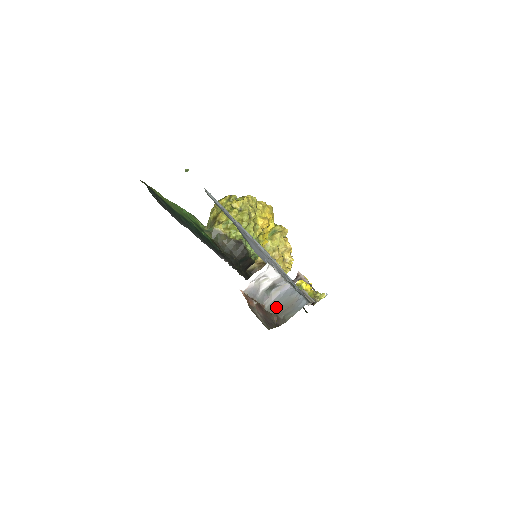
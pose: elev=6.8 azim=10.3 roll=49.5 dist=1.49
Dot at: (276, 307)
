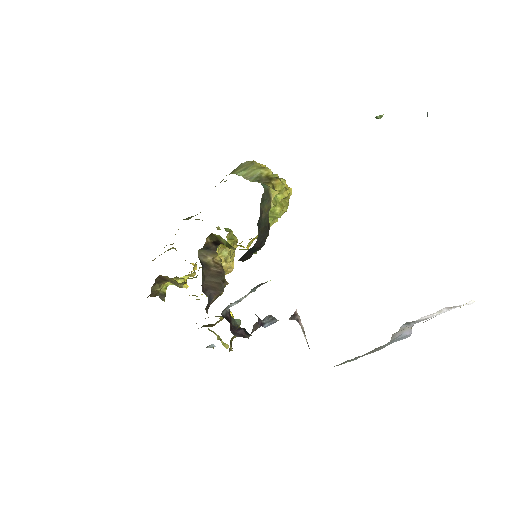
Dot at: (381, 346)
